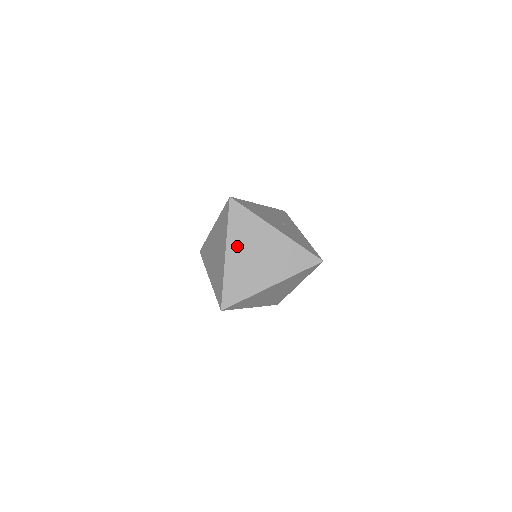
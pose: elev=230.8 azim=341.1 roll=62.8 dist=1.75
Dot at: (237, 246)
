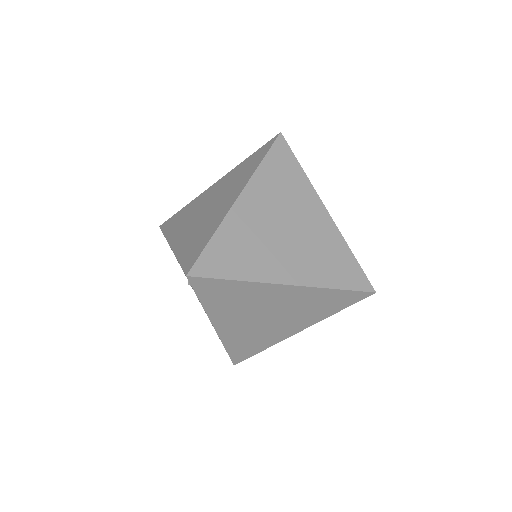
Dot at: (261, 197)
